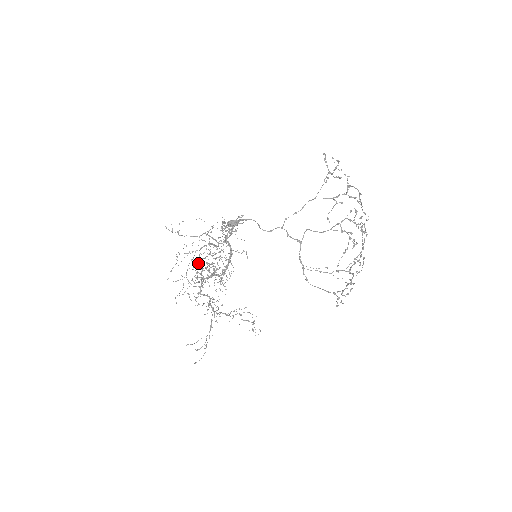
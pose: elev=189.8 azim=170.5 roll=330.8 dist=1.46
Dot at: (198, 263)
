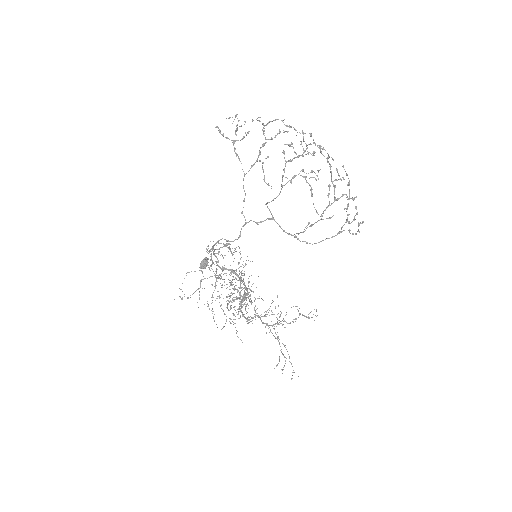
Dot at: occluded
